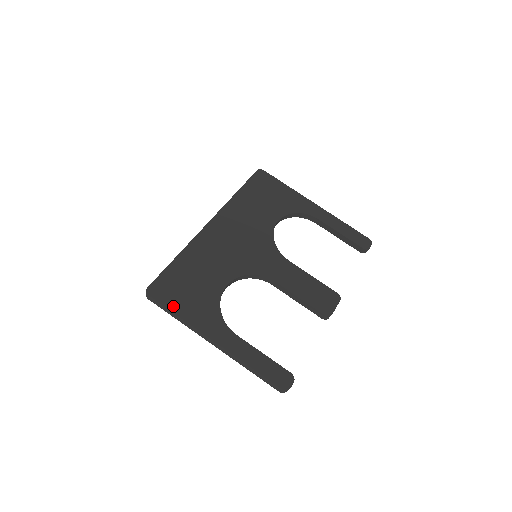
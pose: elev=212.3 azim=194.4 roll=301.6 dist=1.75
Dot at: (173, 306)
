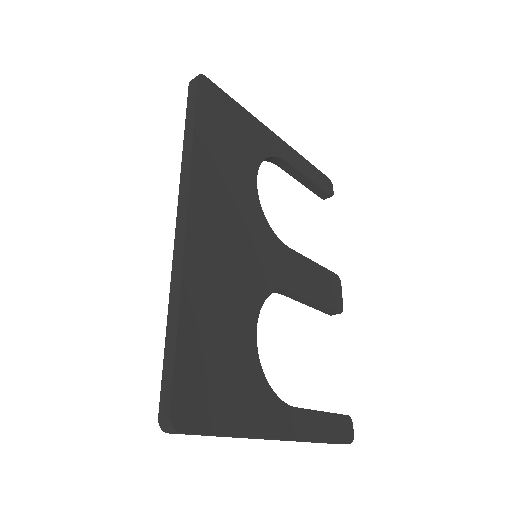
Dot at: (219, 424)
